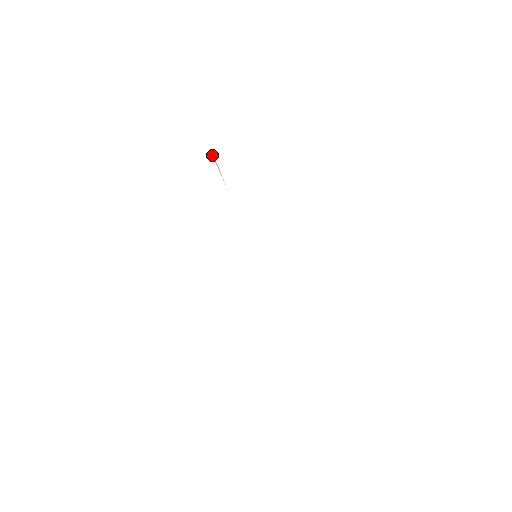
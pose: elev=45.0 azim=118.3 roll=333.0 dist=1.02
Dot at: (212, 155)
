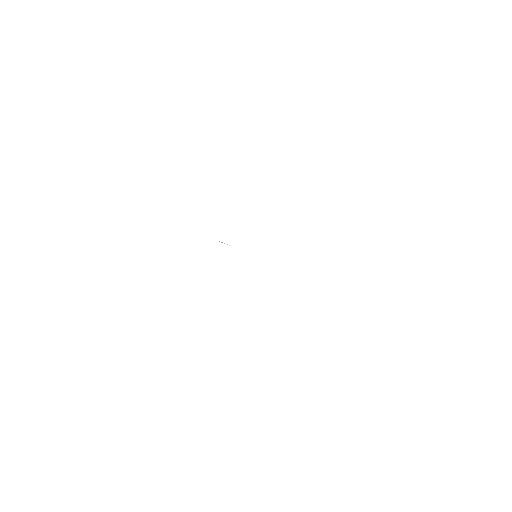
Dot at: occluded
